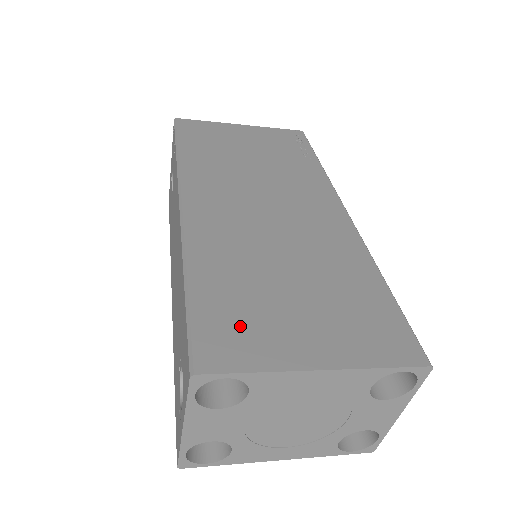
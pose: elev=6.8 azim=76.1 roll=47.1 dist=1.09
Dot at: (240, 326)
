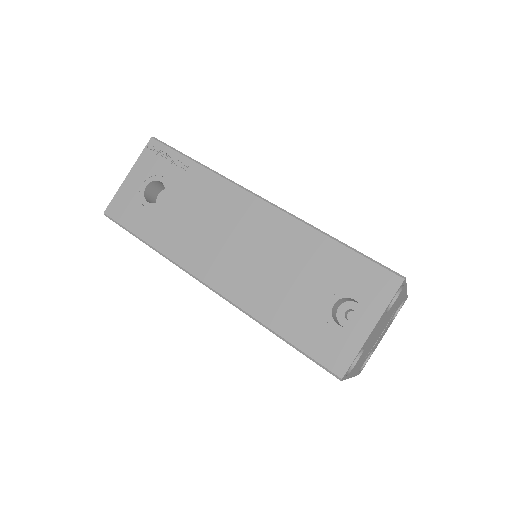
Dot at: occluded
